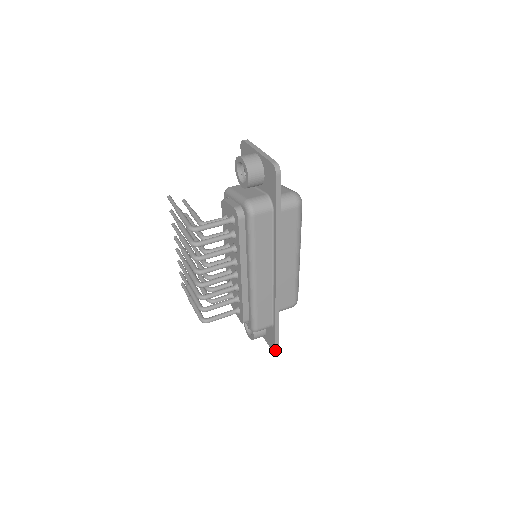
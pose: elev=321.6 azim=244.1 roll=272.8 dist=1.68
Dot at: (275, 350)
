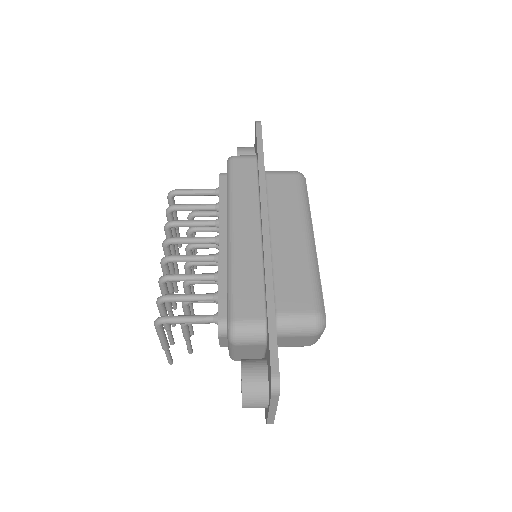
Dot at: (271, 377)
